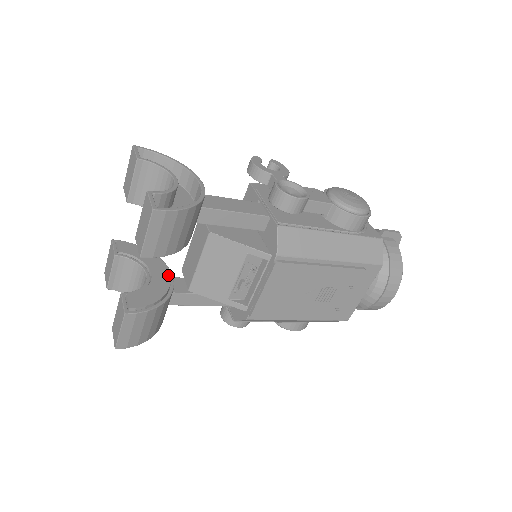
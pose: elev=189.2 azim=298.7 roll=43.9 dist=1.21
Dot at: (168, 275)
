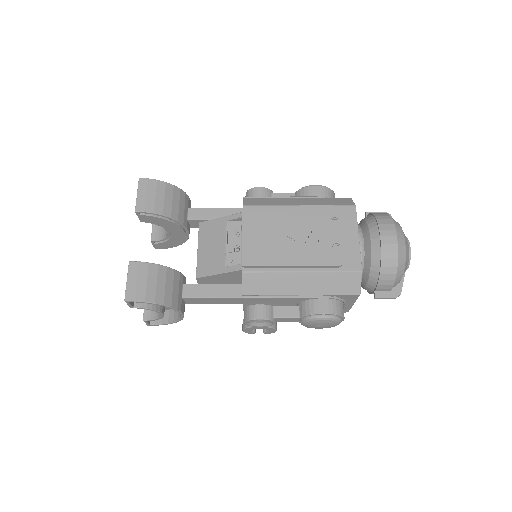
Dot at: occluded
